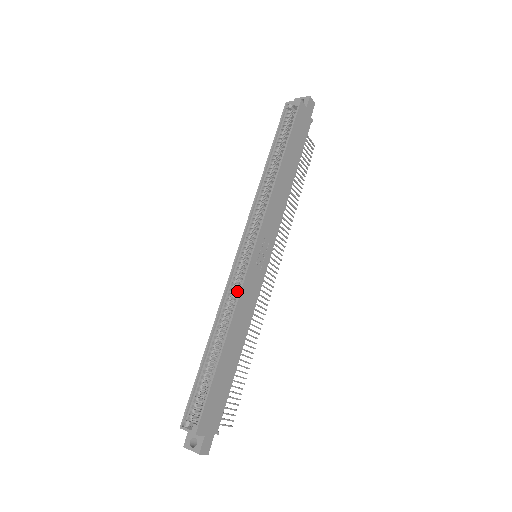
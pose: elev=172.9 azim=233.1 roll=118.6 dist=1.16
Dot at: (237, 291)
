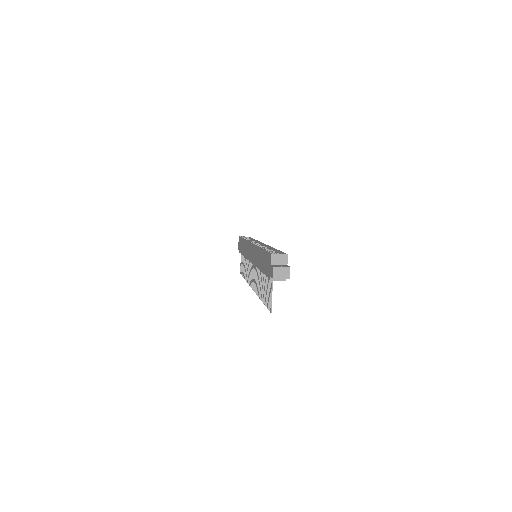
Dot at: occluded
